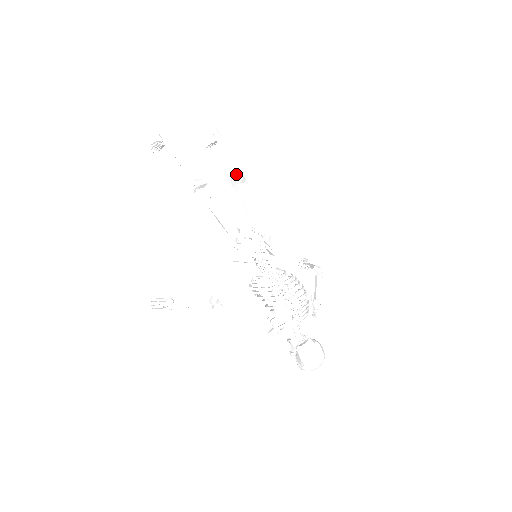
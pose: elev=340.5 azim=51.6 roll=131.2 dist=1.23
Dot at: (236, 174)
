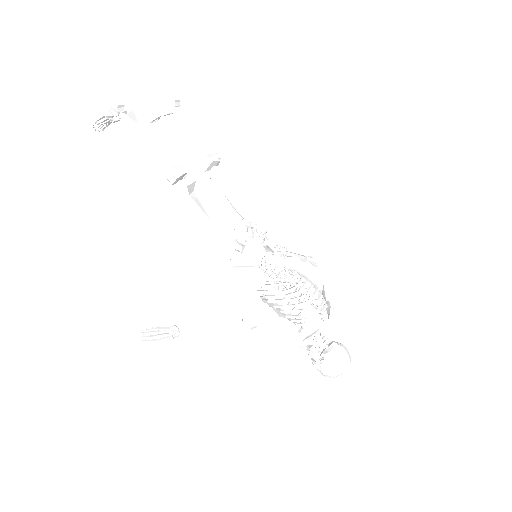
Dot at: (210, 156)
